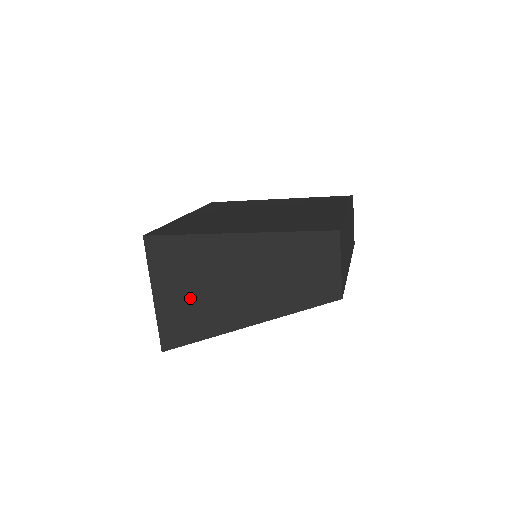
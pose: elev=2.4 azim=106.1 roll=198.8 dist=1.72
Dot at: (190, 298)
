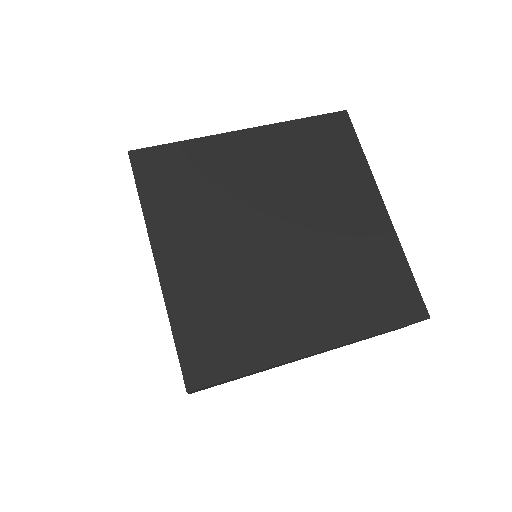
Dot at: occluded
